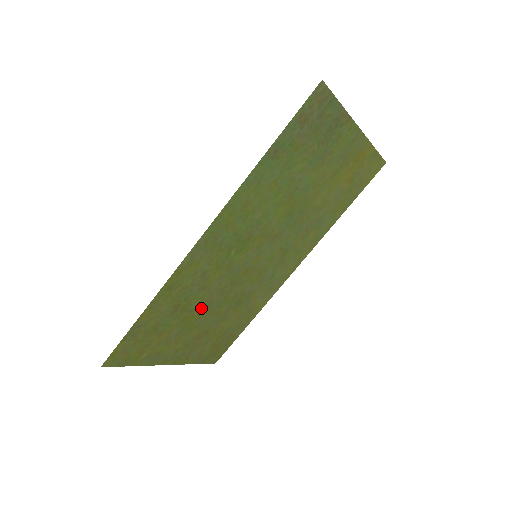
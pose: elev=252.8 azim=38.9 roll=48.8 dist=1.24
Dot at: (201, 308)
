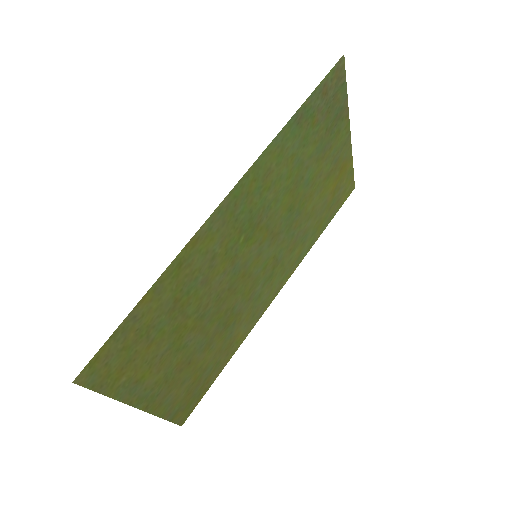
Dot at: (195, 316)
